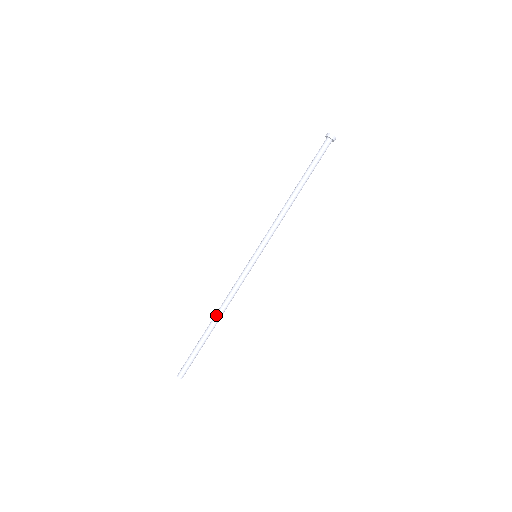
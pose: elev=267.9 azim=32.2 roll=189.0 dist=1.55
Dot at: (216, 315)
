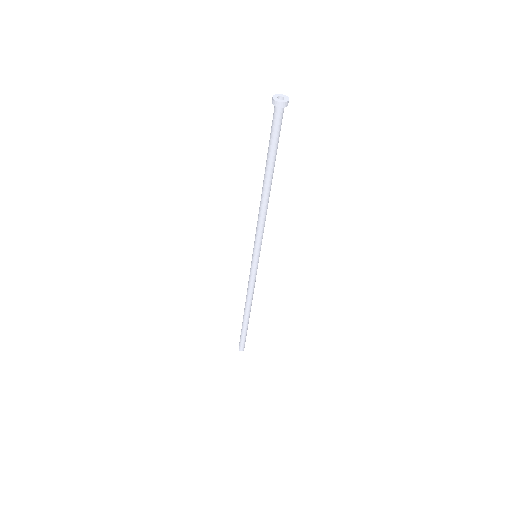
Dot at: occluded
